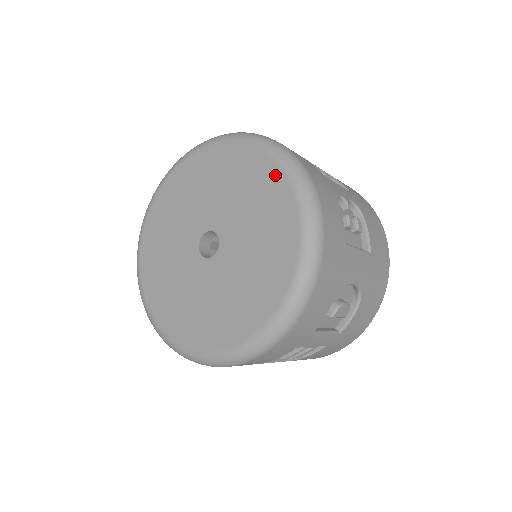
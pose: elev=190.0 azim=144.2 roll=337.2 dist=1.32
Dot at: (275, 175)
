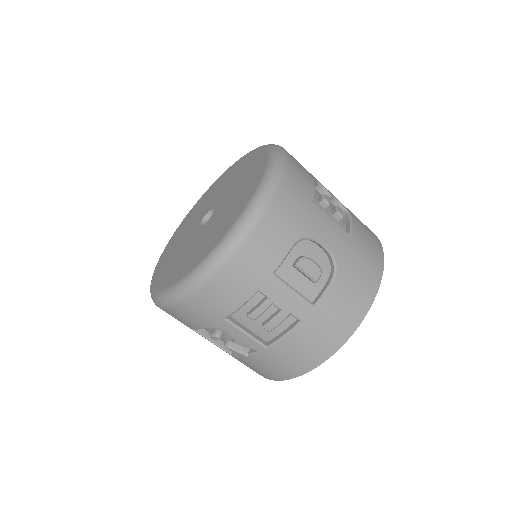
Dot at: (261, 154)
